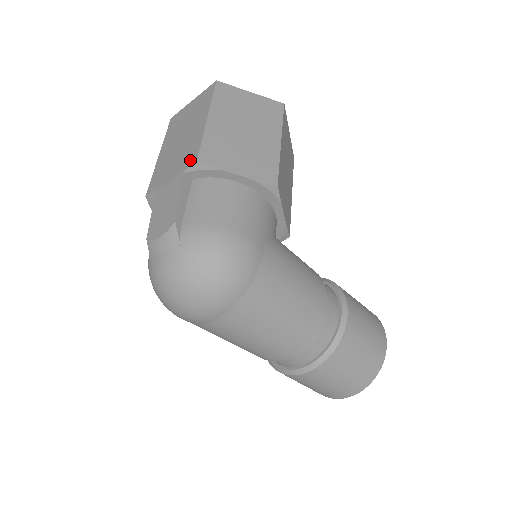
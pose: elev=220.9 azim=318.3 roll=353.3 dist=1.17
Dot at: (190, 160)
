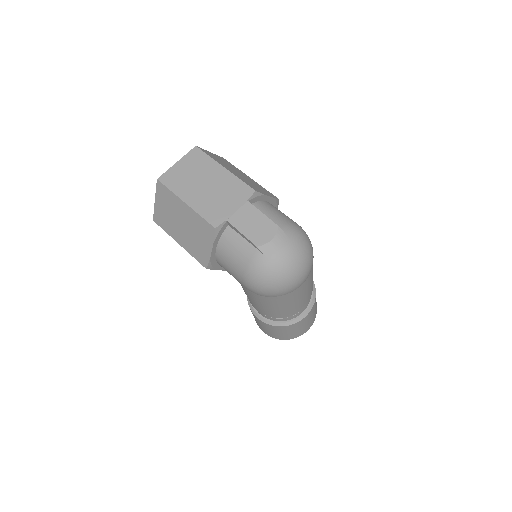
Dot at: (246, 193)
